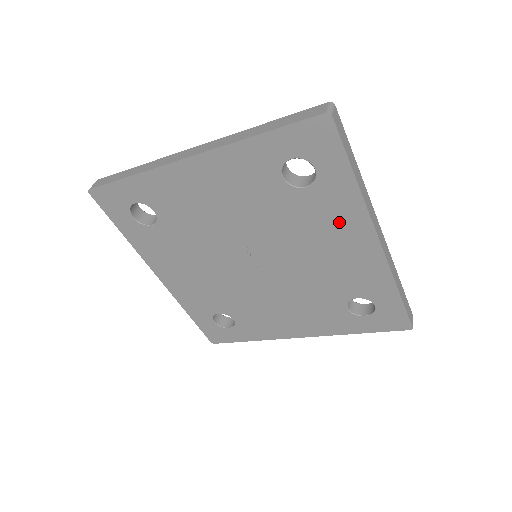
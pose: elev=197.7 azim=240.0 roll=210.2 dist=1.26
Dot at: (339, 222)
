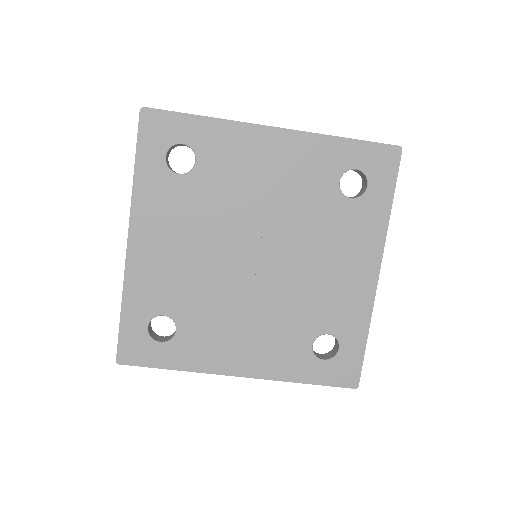
Dot at: (358, 242)
